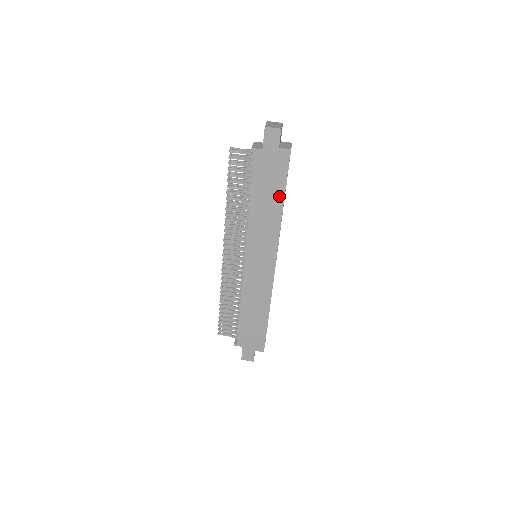
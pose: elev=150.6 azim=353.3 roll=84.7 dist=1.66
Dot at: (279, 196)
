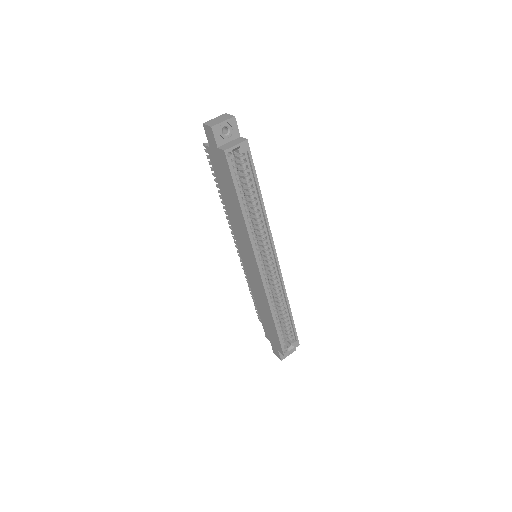
Dot at: (236, 200)
